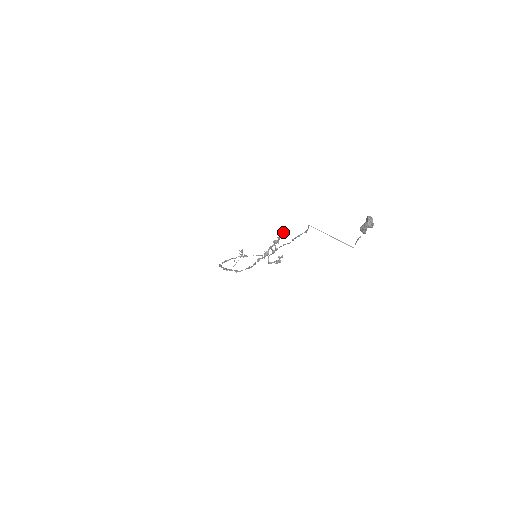
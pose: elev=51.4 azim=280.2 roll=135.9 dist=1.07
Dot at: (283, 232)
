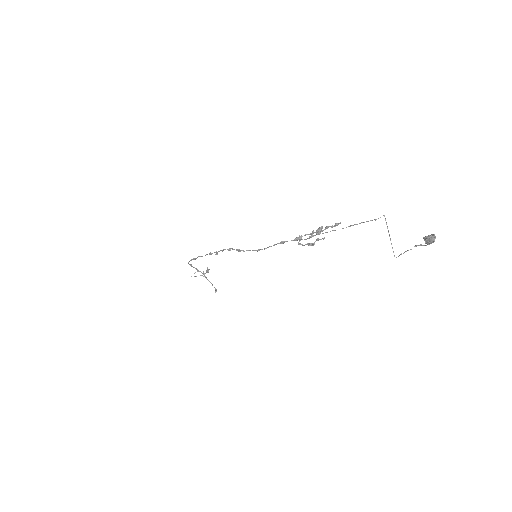
Dot at: occluded
